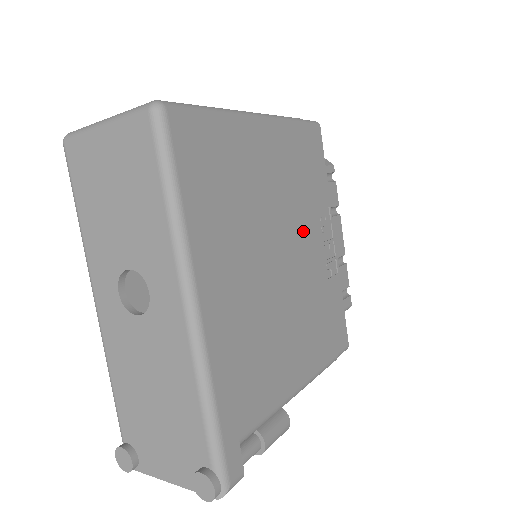
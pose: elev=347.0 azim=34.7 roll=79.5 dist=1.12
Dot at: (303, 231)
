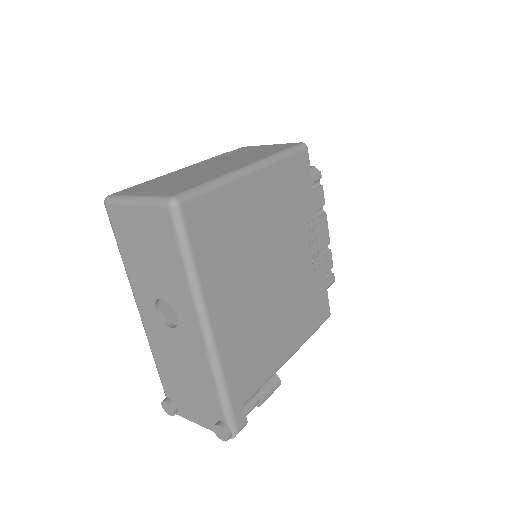
Dot at: (291, 244)
